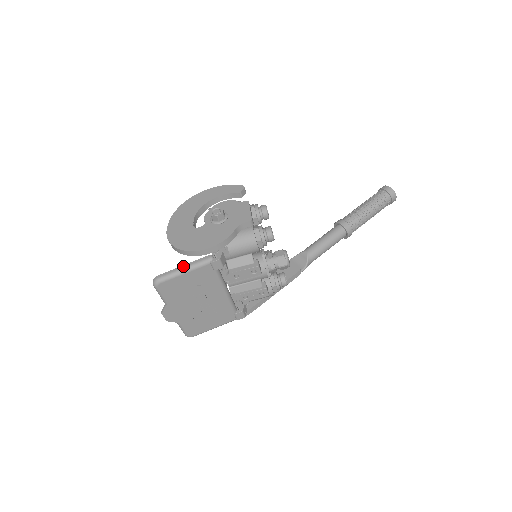
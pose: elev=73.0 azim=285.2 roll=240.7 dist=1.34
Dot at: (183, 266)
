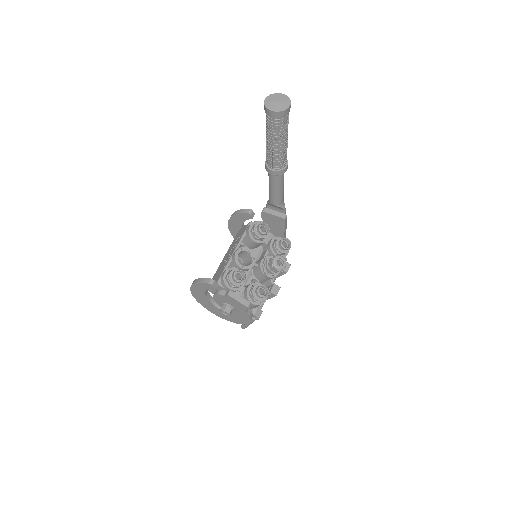
Dot at: (246, 324)
